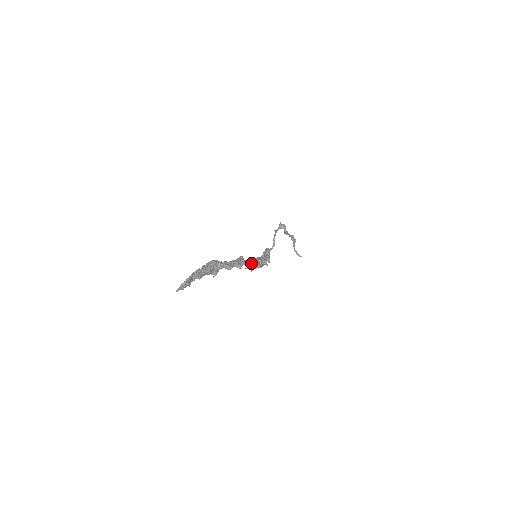
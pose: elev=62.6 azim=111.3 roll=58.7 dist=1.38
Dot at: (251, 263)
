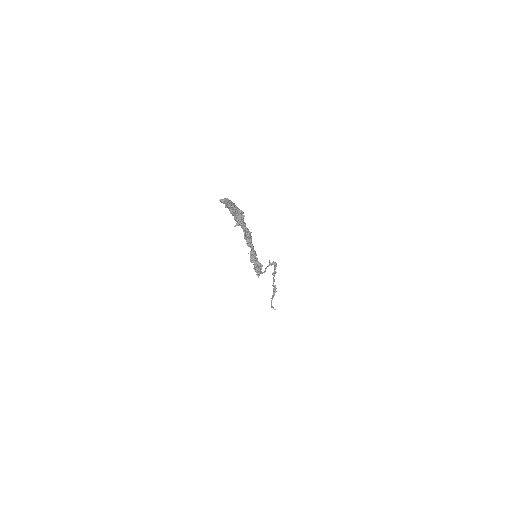
Dot at: (254, 252)
